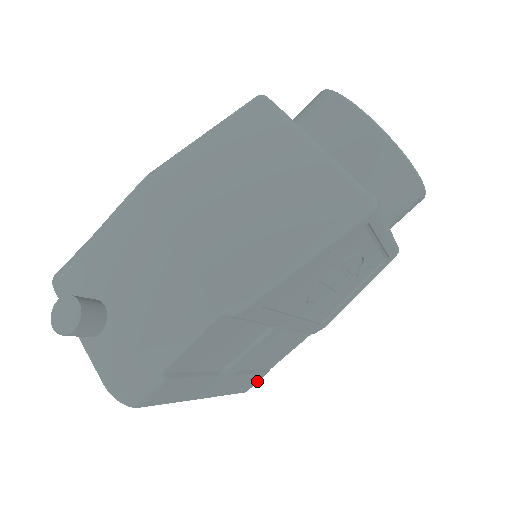
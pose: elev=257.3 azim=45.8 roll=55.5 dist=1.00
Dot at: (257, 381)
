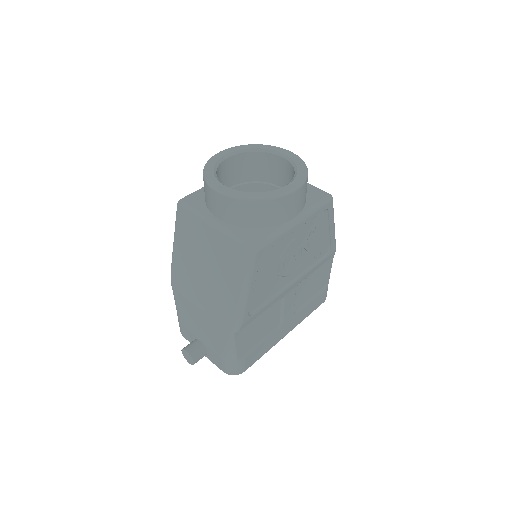
Dot at: (324, 295)
